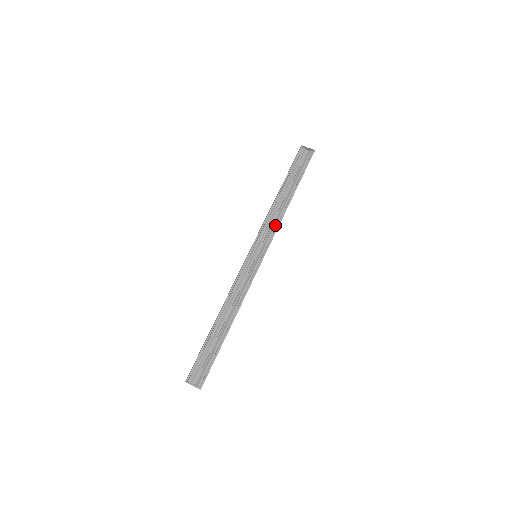
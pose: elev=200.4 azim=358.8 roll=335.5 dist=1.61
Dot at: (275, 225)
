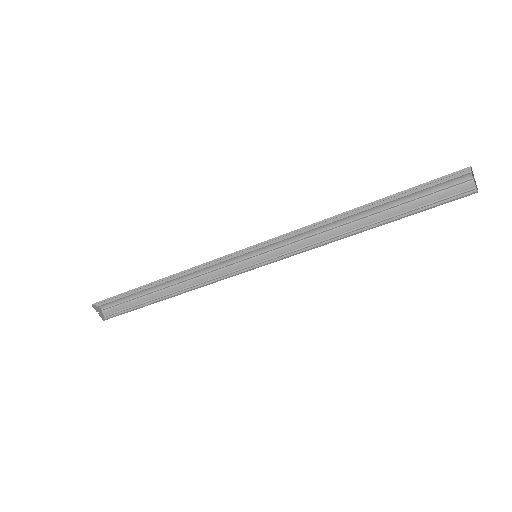
Dot at: (313, 240)
